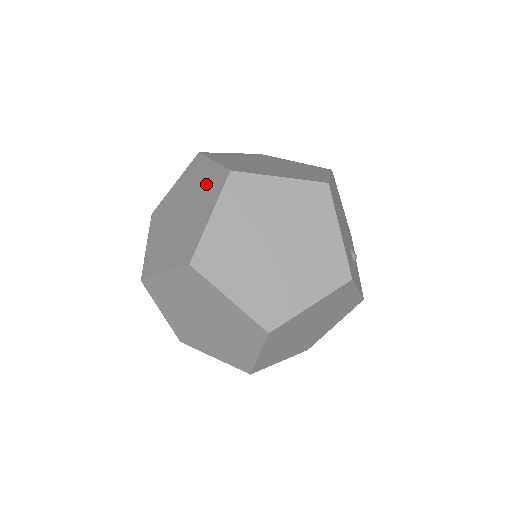
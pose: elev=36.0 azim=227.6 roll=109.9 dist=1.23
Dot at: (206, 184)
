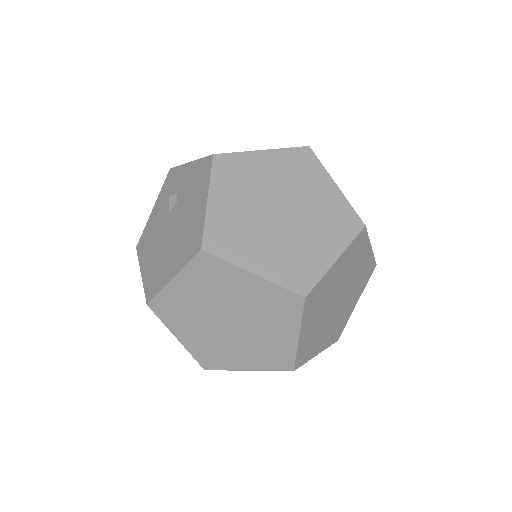
Dot at: occluded
